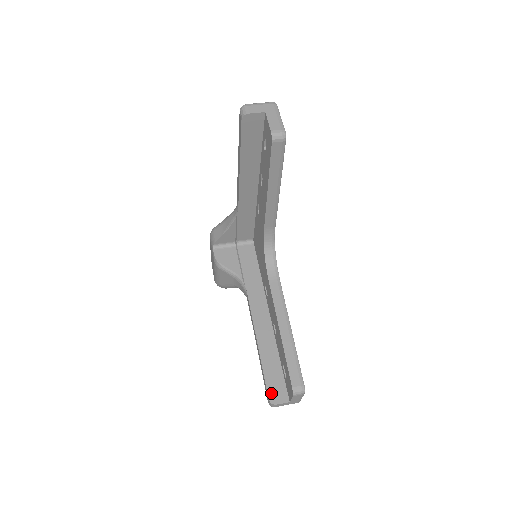
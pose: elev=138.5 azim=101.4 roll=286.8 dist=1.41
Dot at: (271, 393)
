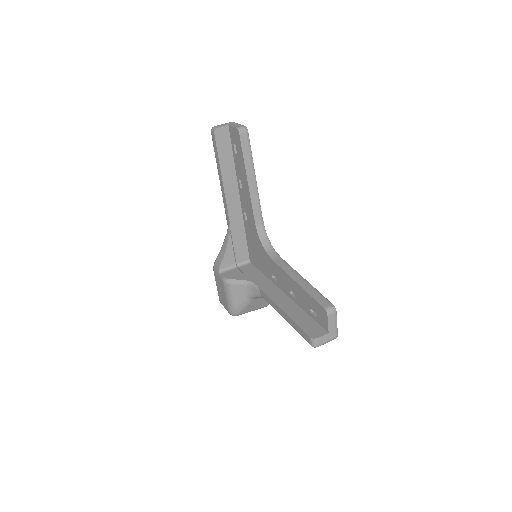
Dot at: (310, 333)
